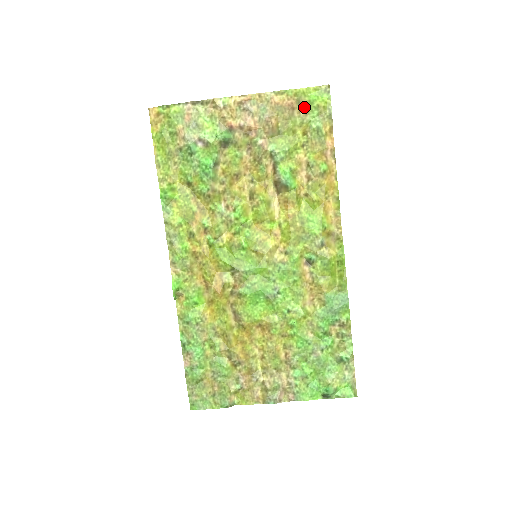
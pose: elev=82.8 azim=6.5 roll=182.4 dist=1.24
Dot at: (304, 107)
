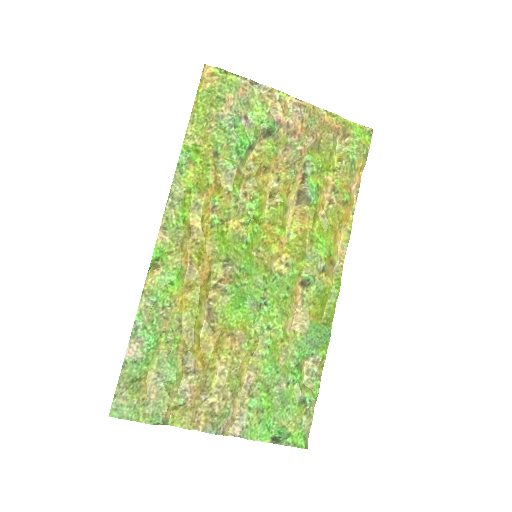
Dot at: (347, 137)
